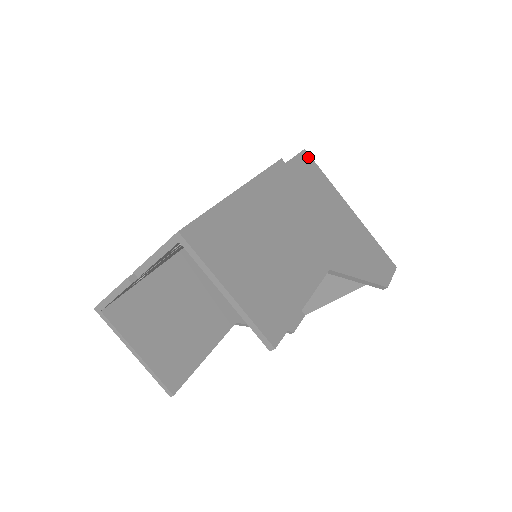
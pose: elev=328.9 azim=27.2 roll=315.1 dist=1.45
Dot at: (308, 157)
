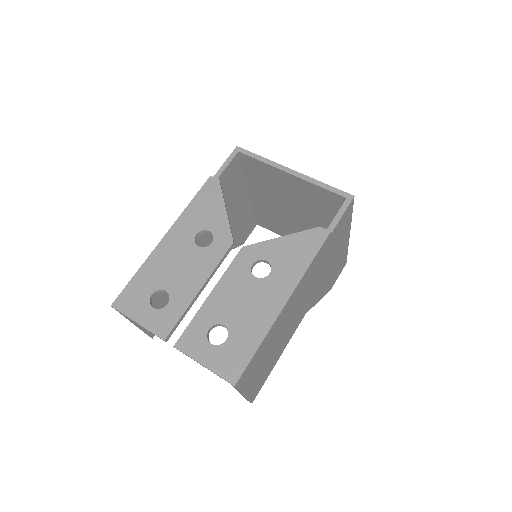
Dot at: (351, 205)
